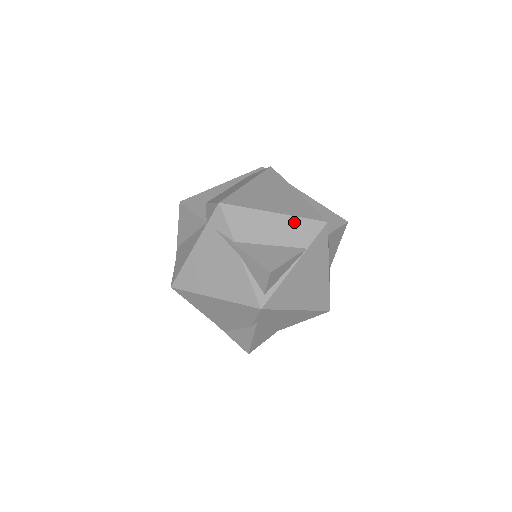
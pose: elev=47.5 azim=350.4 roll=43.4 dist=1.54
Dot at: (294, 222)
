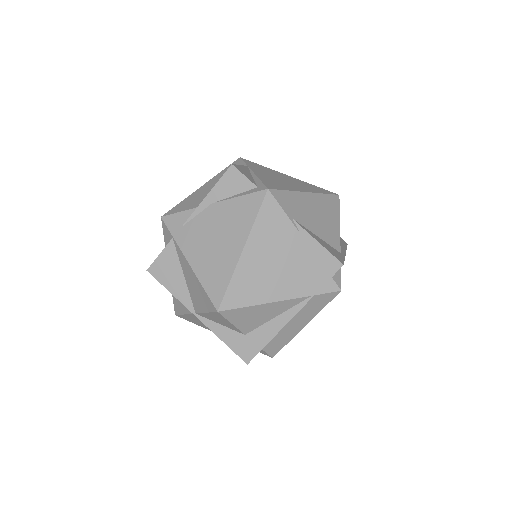
Dot at: (221, 174)
